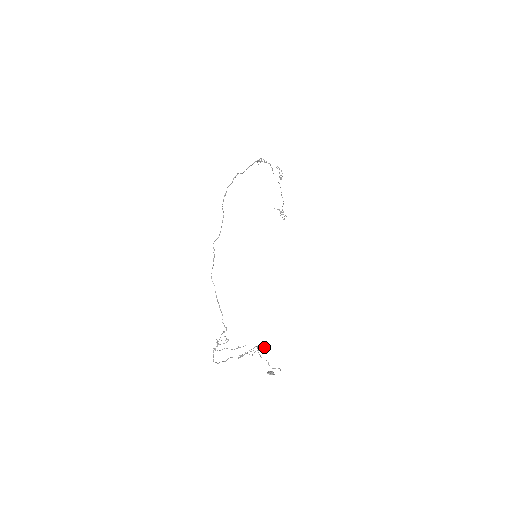
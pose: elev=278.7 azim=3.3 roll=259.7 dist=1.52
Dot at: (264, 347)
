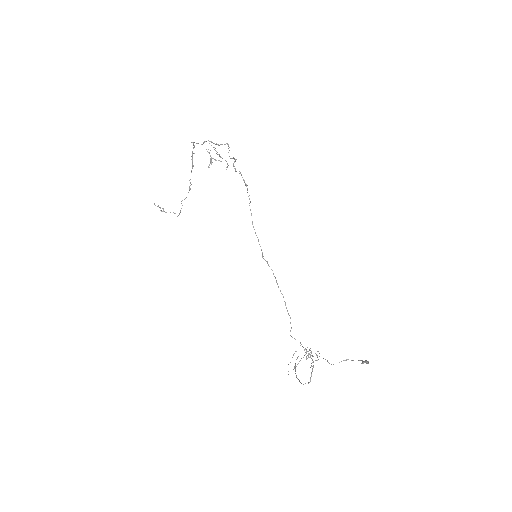
Dot at: (309, 349)
